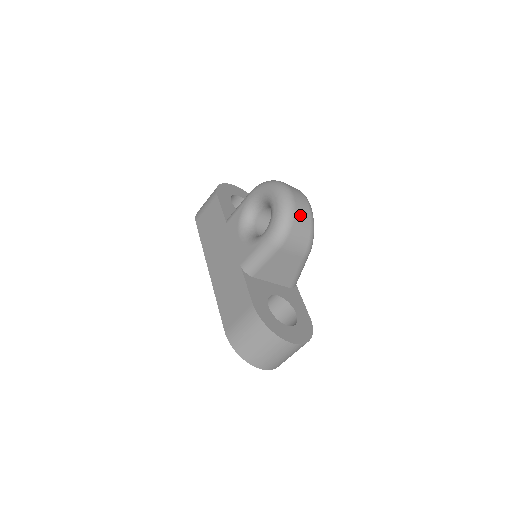
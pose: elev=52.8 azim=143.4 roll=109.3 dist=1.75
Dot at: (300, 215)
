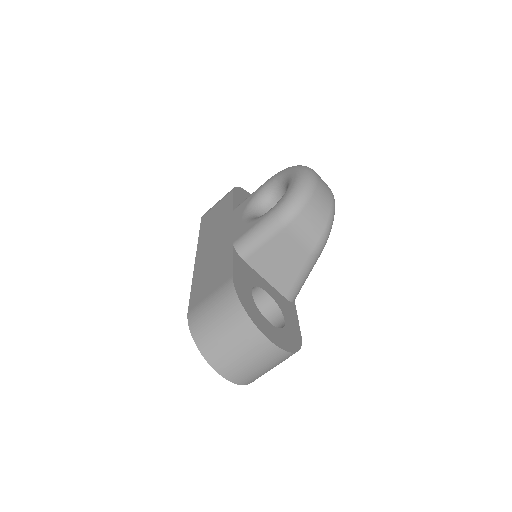
Dot at: (319, 197)
